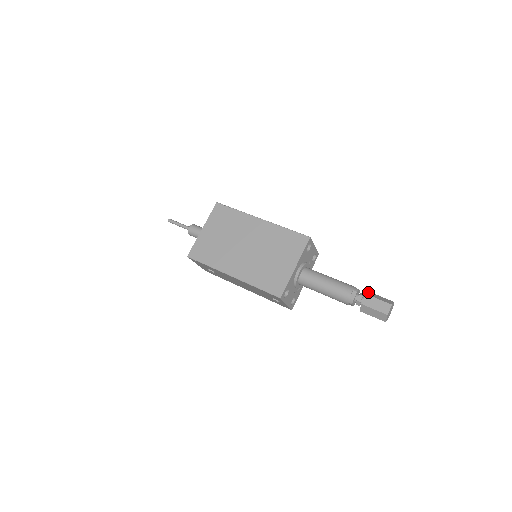
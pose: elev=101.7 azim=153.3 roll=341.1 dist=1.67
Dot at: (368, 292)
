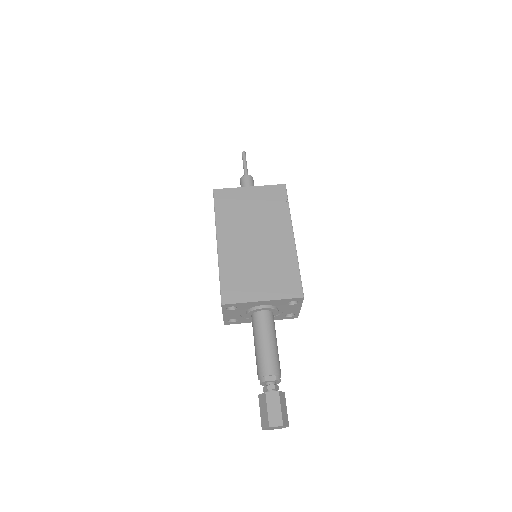
Dot at: (283, 392)
